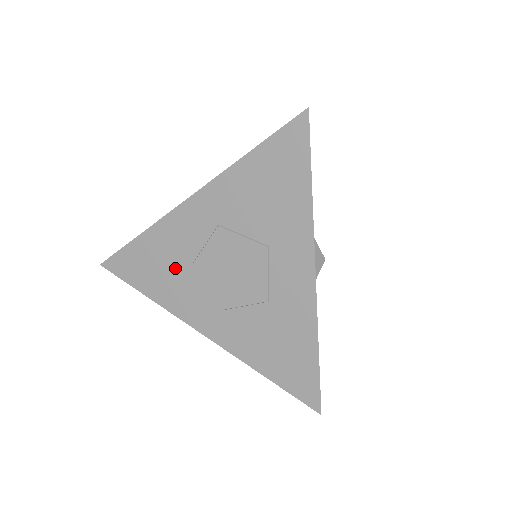
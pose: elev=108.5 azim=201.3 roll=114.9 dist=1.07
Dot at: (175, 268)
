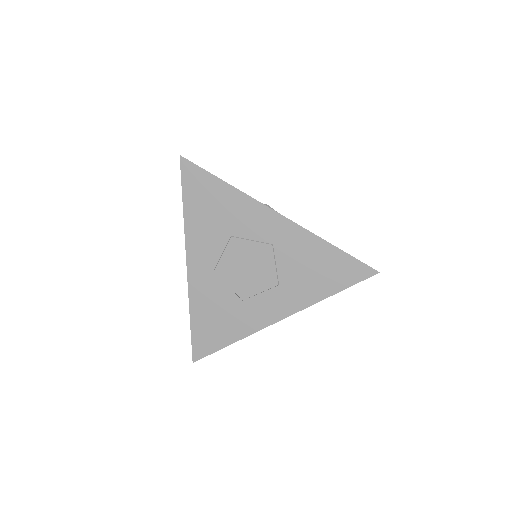
Dot at: (221, 224)
